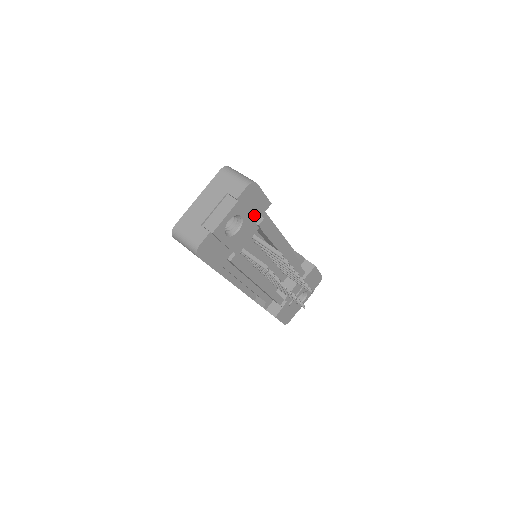
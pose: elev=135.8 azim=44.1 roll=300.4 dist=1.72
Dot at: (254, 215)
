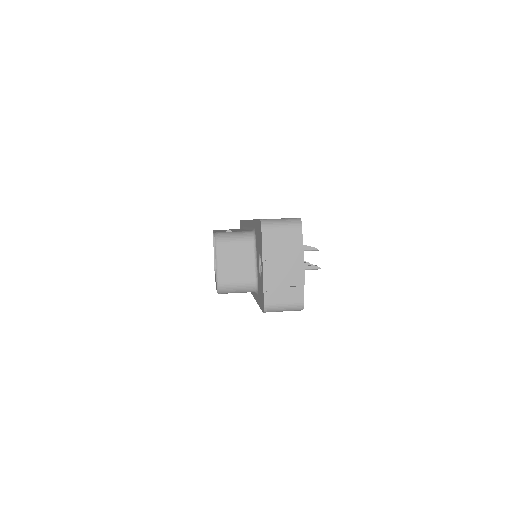
Dot at: occluded
